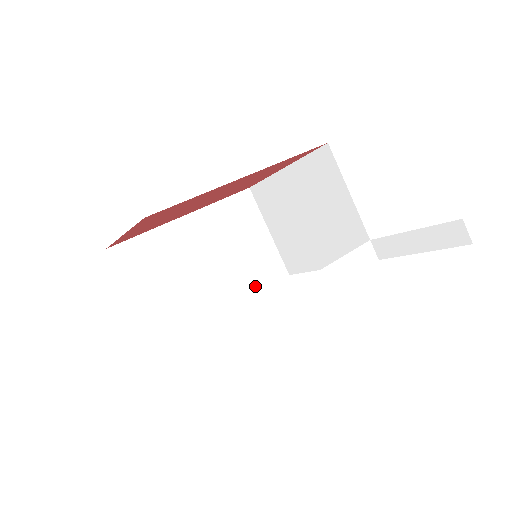
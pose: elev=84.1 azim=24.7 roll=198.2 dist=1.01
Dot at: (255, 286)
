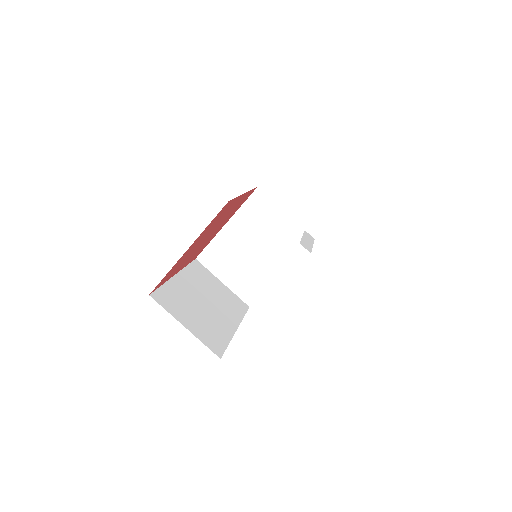
Dot at: (239, 314)
